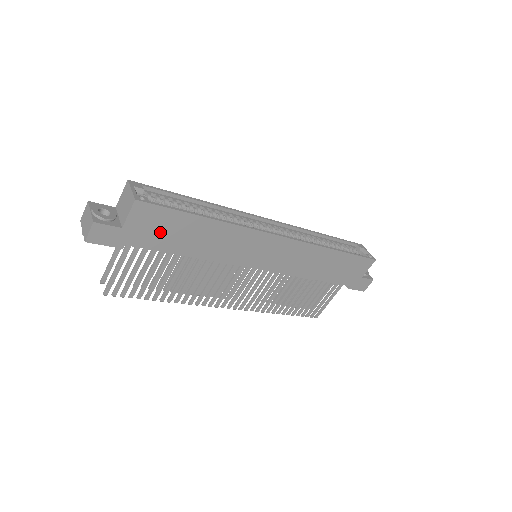
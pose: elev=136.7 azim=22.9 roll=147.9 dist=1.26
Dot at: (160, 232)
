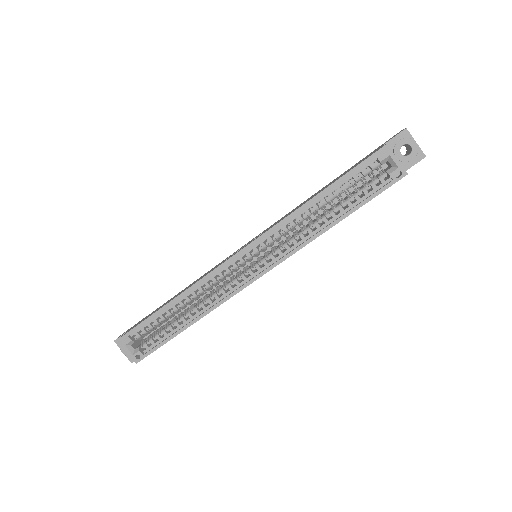
Dot at: occluded
